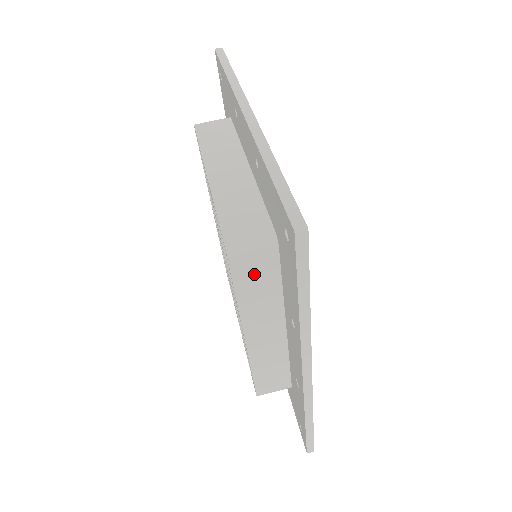
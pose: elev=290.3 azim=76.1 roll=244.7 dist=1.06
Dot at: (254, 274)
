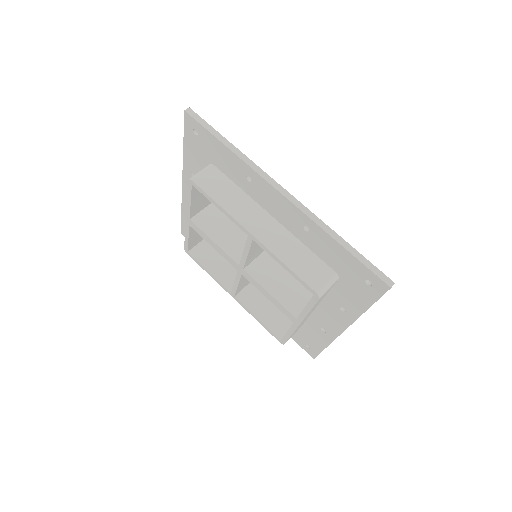
Dot at: (215, 185)
